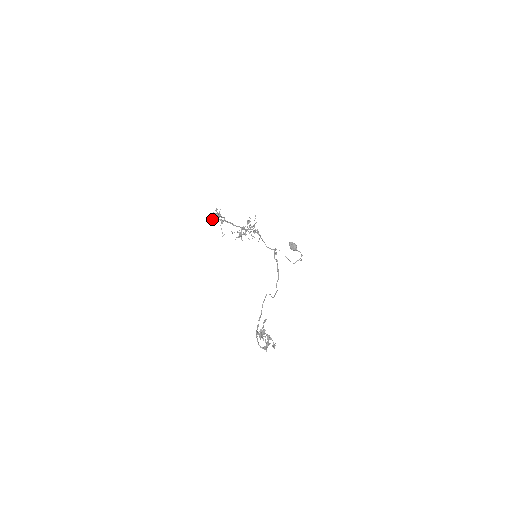
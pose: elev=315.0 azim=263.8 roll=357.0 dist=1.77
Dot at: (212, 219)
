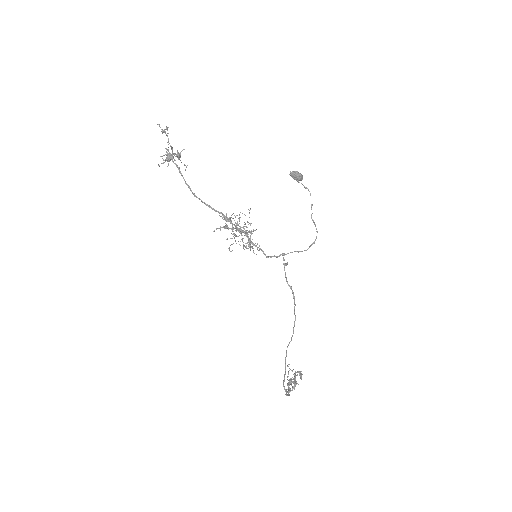
Dot at: occluded
